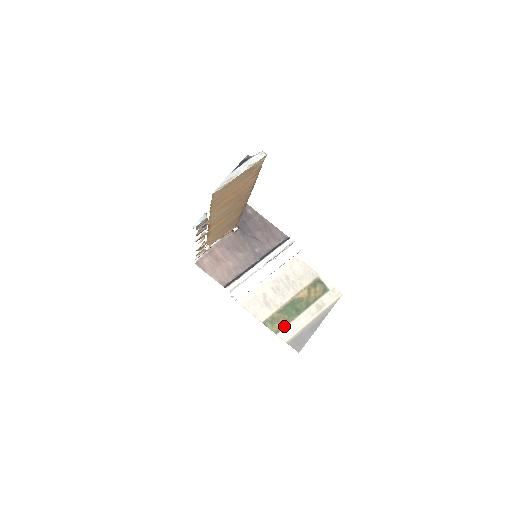
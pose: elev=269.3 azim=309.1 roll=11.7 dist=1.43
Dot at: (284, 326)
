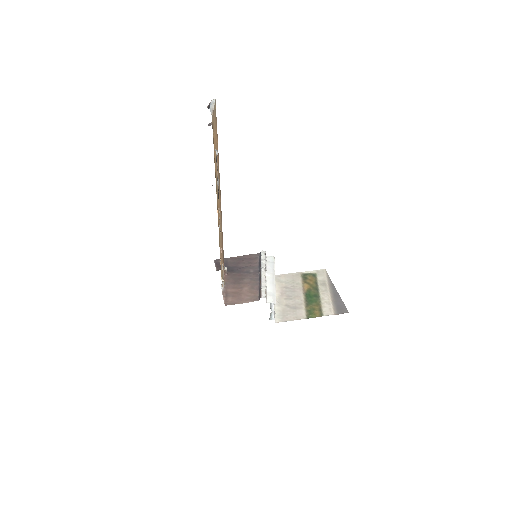
Dot at: (320, 309)
